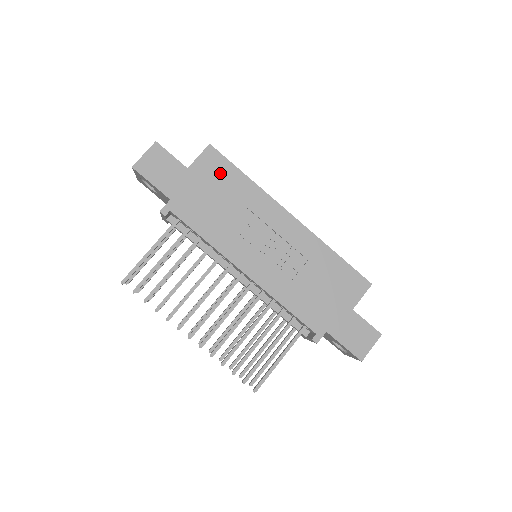
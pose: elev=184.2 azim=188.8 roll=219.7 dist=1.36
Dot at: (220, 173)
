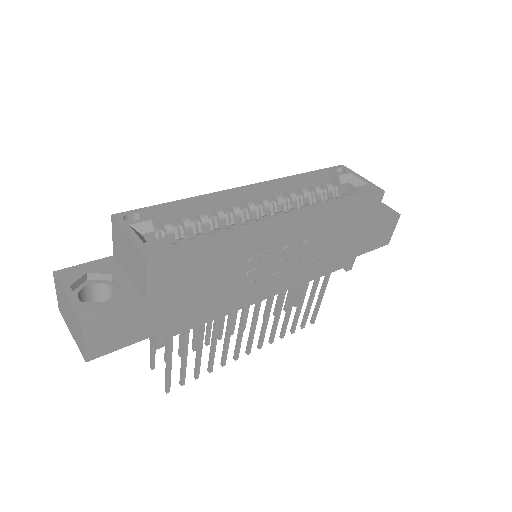
Dot at: (185, 268)
